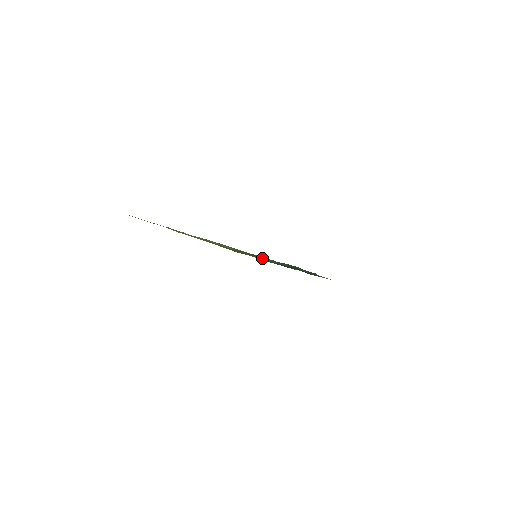
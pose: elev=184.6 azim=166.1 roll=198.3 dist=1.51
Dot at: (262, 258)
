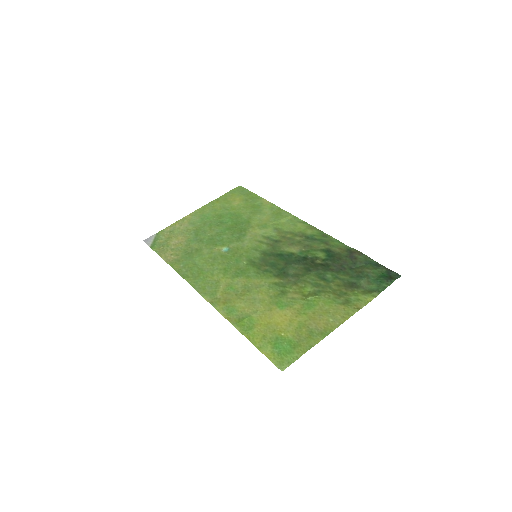
Dot at: (296, 266)
